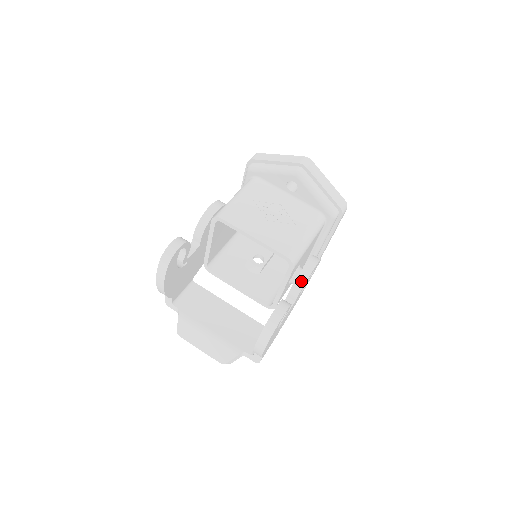
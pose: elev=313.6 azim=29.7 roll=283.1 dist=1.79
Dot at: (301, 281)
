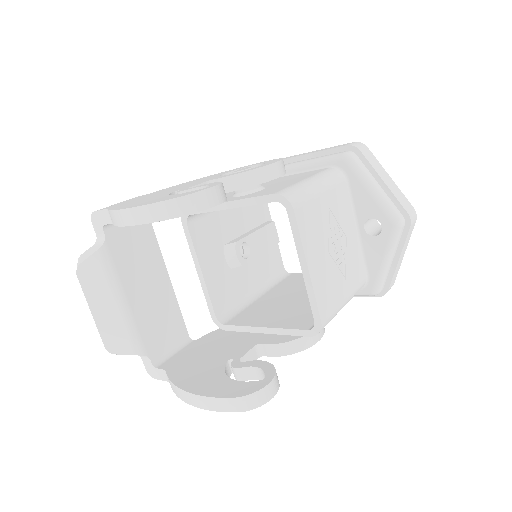
Dot at: (297, 346)
